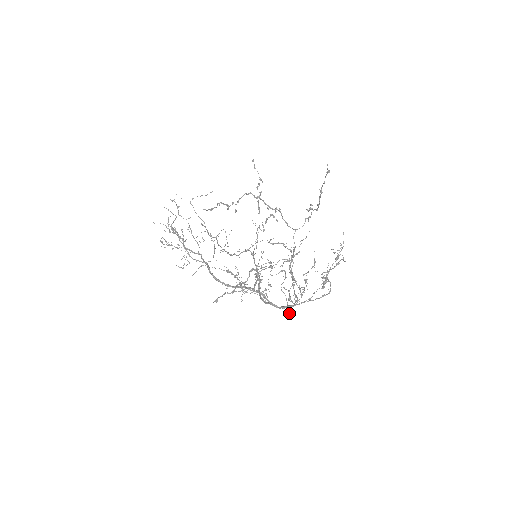
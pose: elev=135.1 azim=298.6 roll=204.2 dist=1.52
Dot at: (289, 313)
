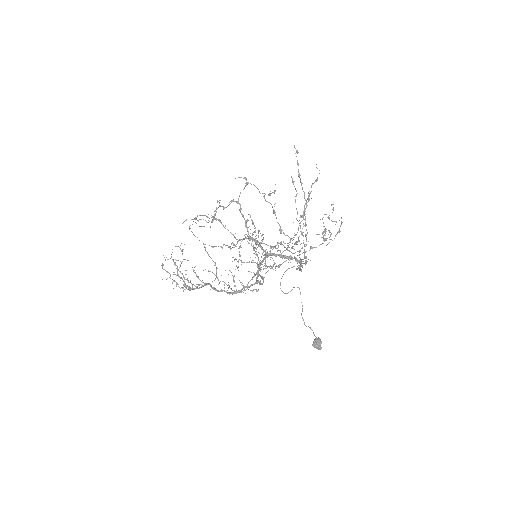
Dot at: (318, 340)
